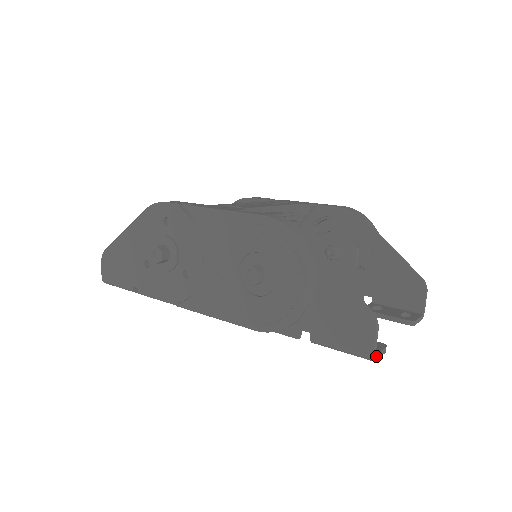
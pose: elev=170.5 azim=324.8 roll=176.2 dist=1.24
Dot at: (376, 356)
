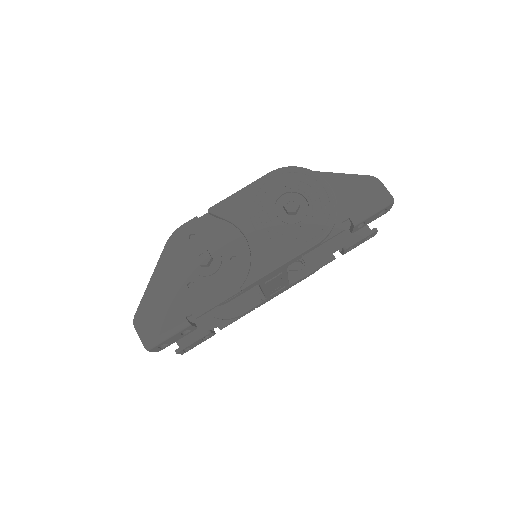
Dot at: (392, 200)
